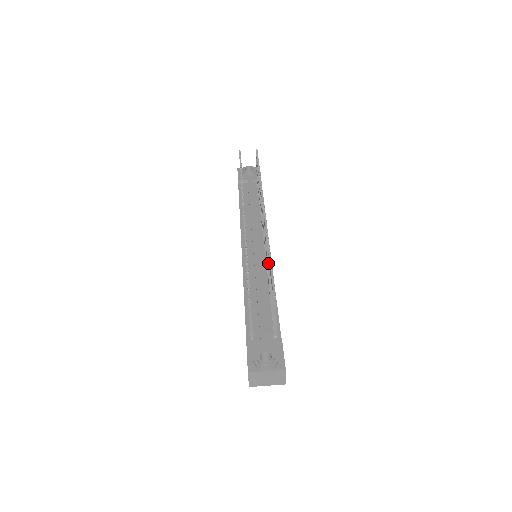
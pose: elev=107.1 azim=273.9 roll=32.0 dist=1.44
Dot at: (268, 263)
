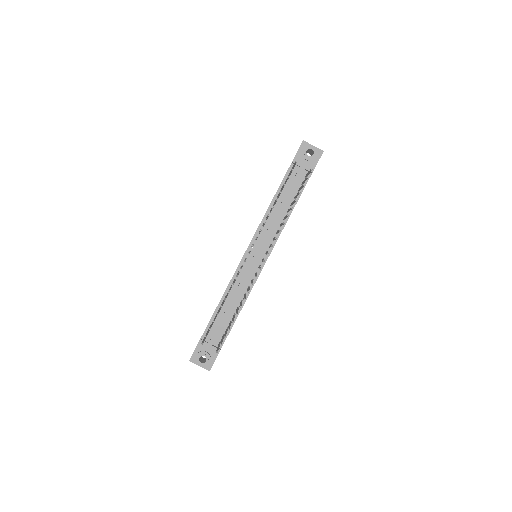
Dot at: occluded
